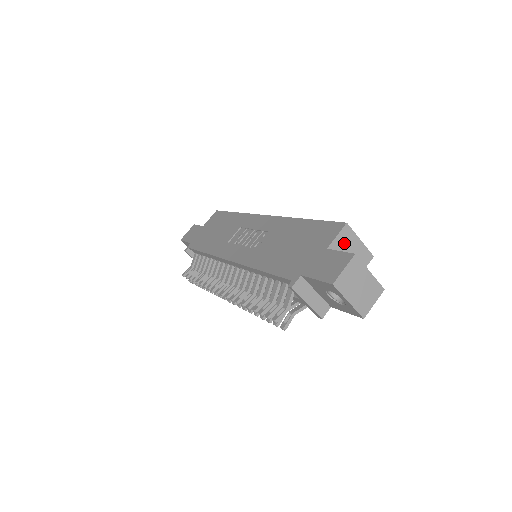
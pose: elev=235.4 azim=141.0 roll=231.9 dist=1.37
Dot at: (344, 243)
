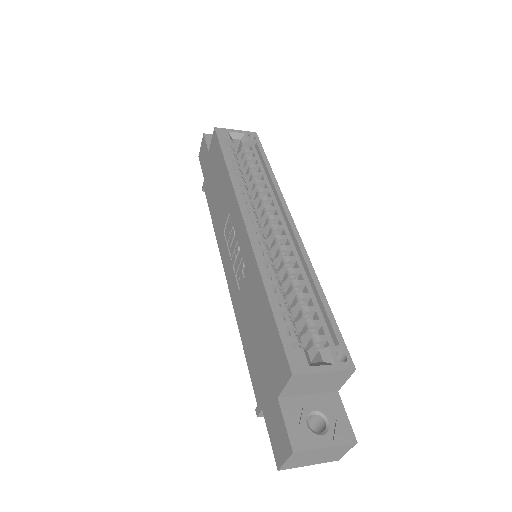
Dot at: (300, 385)
